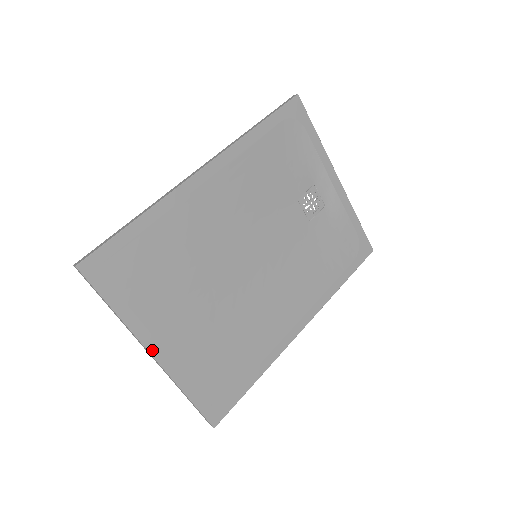
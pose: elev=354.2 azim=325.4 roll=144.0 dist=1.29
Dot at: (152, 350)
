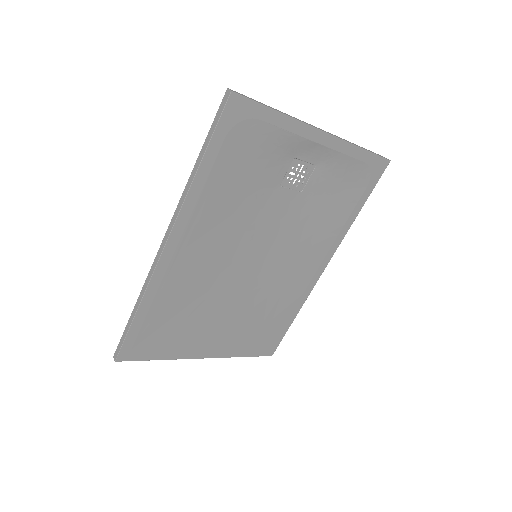
Dot at: (201, 356)
